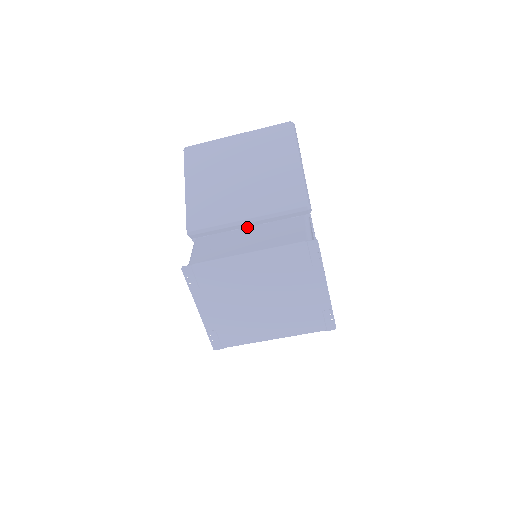
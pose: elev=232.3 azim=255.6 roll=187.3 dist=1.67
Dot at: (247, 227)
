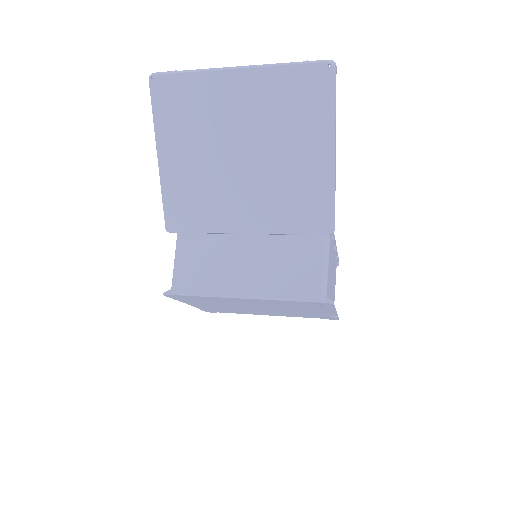
Dot at: occluded
